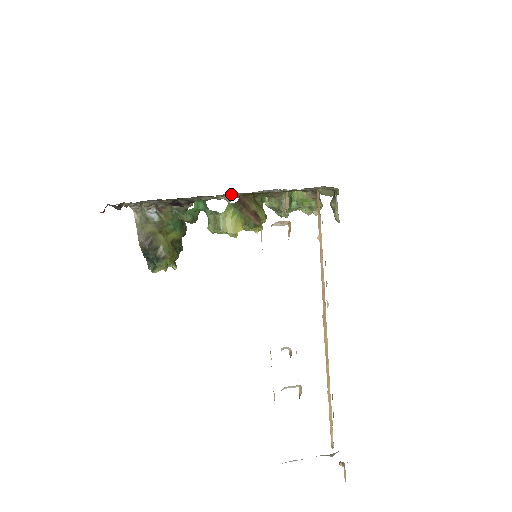
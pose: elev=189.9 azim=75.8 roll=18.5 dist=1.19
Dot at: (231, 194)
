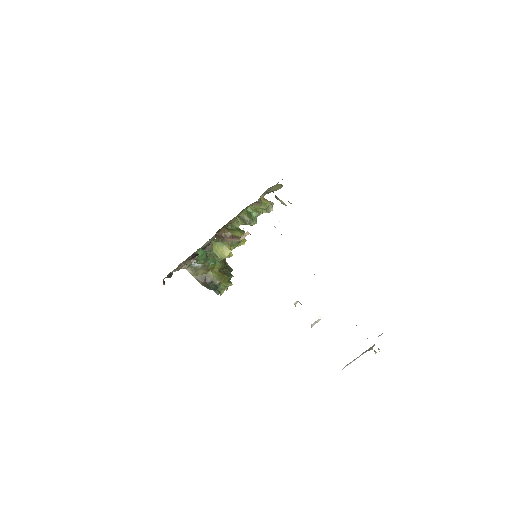
Dot at: occluded
